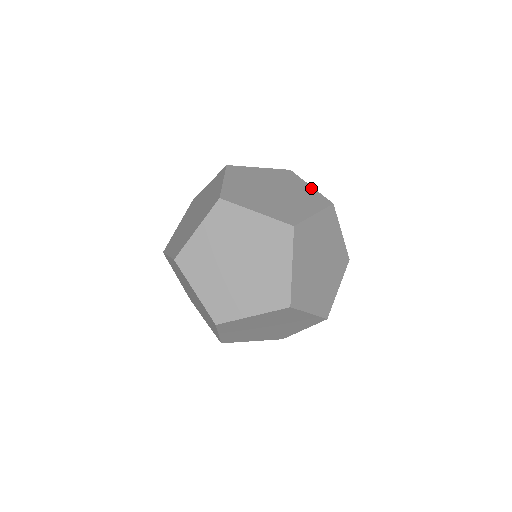
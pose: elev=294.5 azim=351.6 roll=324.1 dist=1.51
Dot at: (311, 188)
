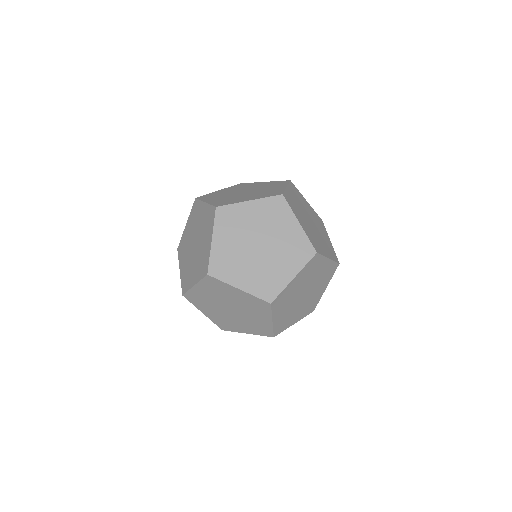
Dot at: (266, 182)
